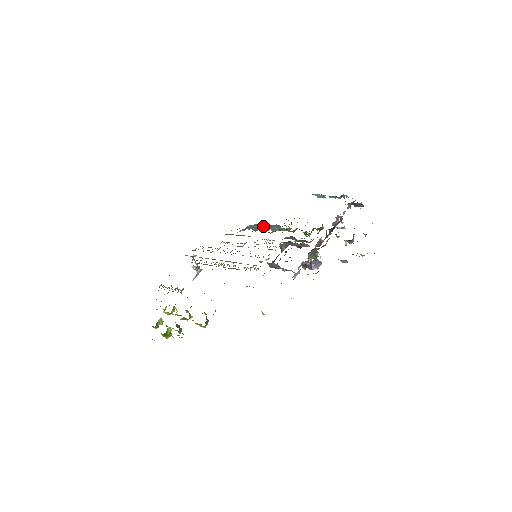
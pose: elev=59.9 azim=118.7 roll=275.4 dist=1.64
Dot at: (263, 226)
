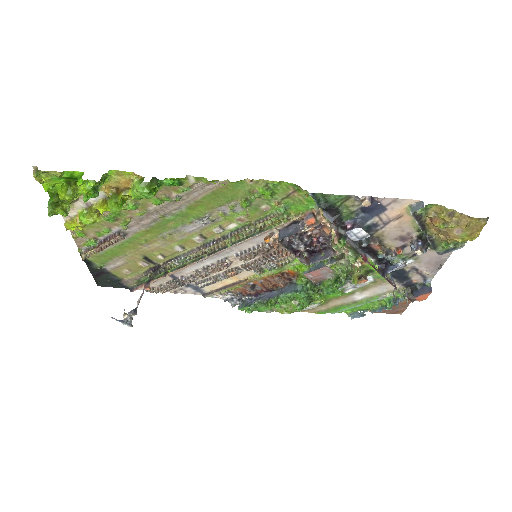
Dot at: (267, 296)
